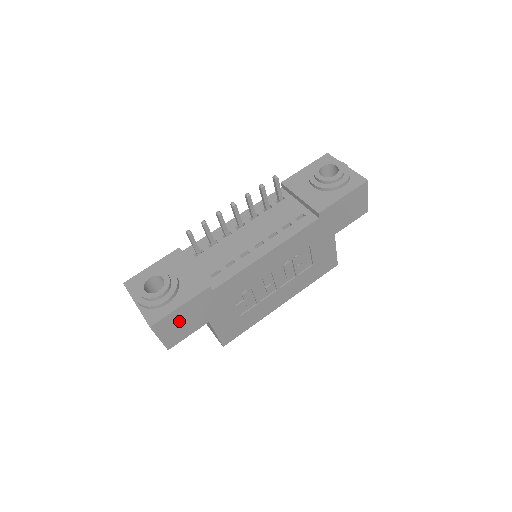
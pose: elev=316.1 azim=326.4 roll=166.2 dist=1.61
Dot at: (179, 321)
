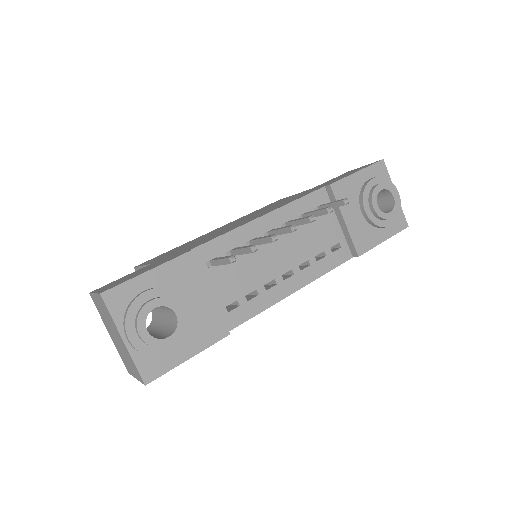
Dot at: occluded
